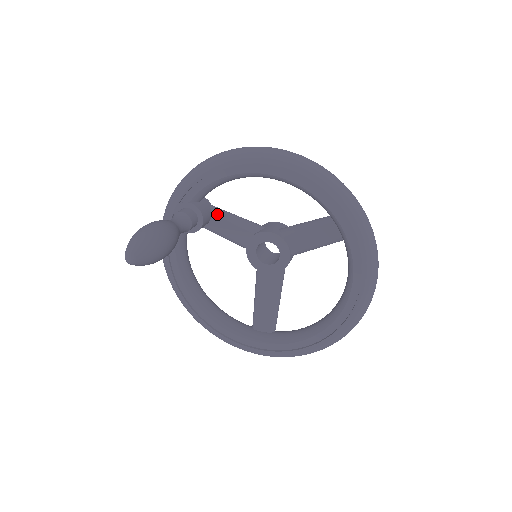
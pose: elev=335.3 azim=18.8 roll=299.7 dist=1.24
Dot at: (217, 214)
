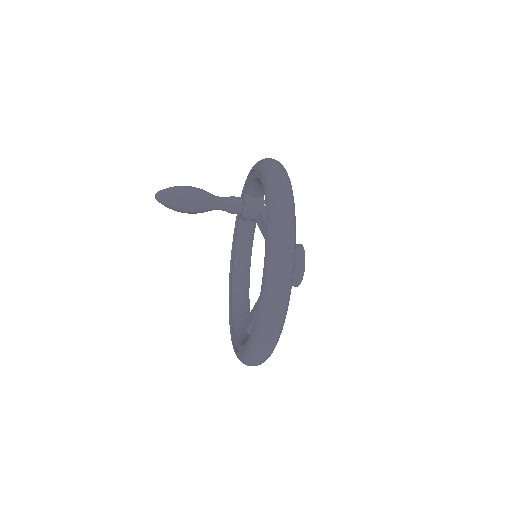
Dot at: (261, 214)
